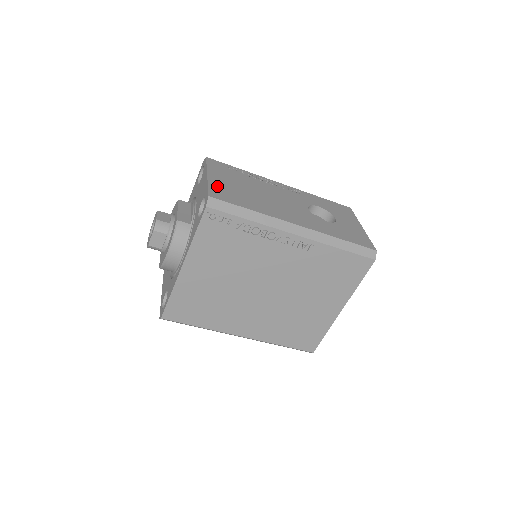
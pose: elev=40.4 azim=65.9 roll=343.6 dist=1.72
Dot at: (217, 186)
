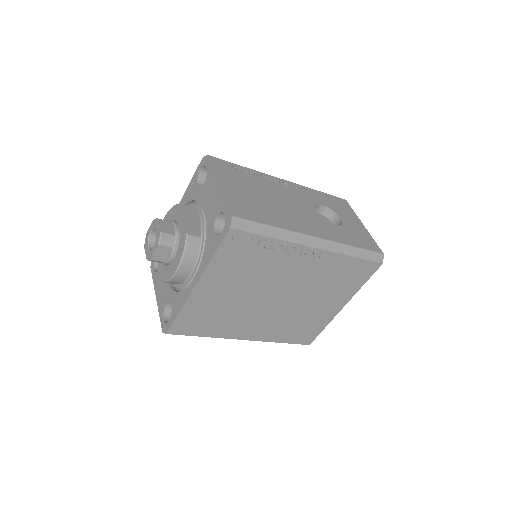
Dot at: (233, 198)
